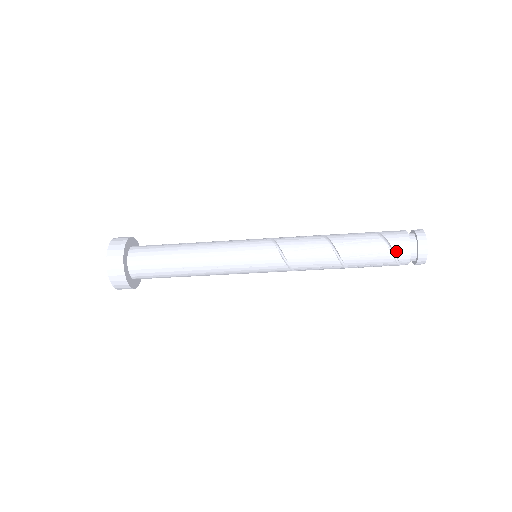
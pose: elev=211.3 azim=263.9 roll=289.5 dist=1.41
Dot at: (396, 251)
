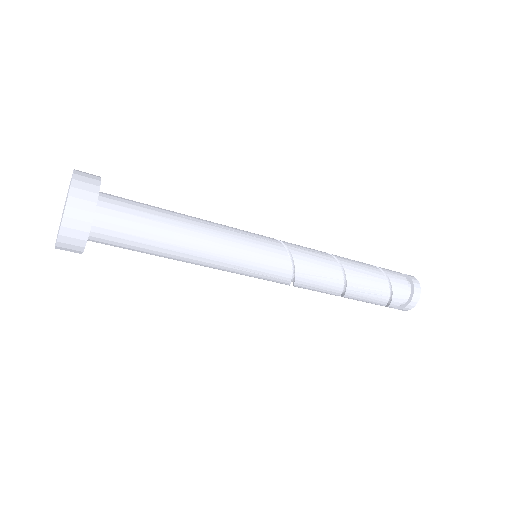
Dot at: (394, 297)
